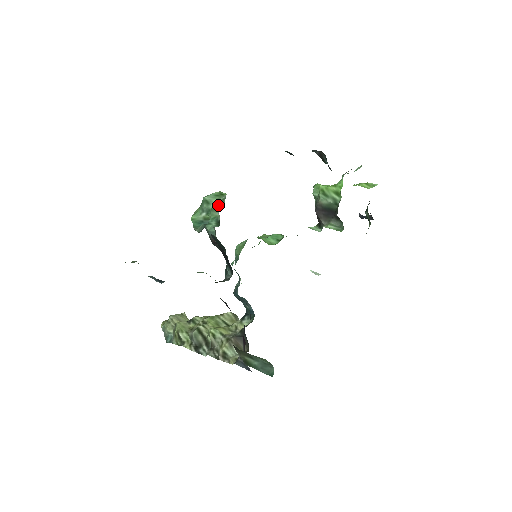
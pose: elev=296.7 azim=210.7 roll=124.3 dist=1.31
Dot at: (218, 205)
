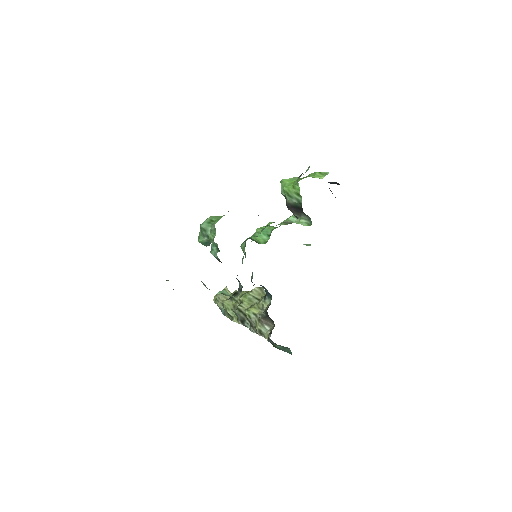
Dot at: (212, 235)
